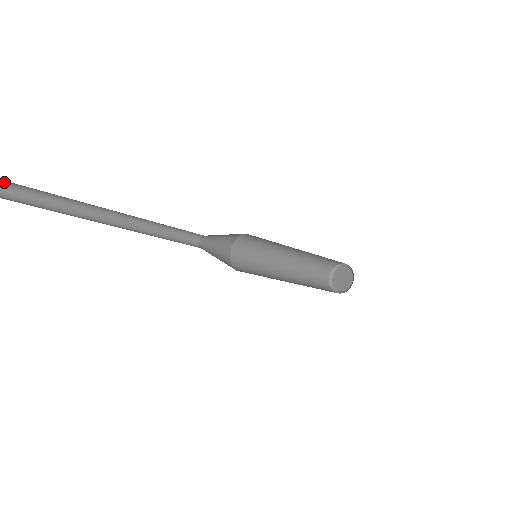
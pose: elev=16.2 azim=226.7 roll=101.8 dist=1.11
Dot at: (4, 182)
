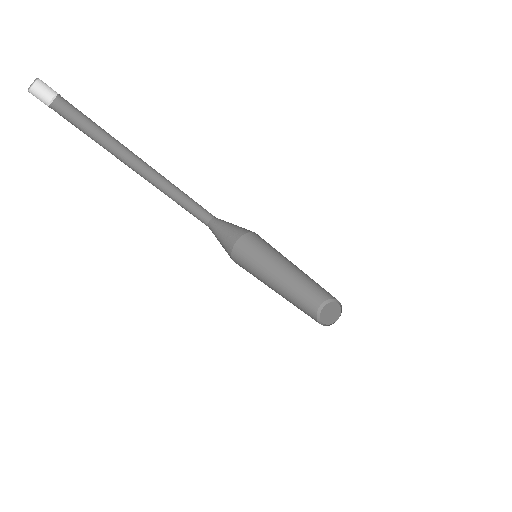
Dot at: (63, 101)
